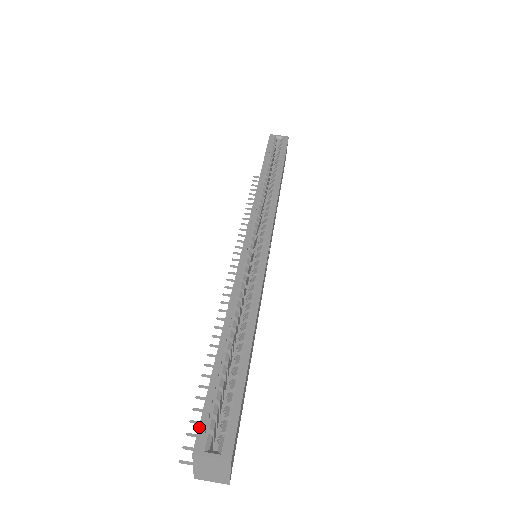
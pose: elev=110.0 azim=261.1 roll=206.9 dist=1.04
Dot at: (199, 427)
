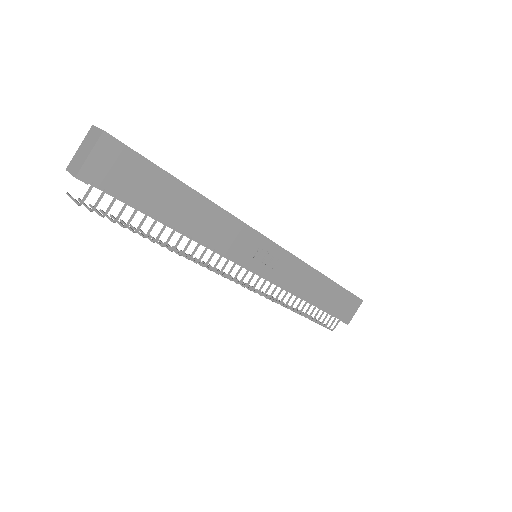
Dot at: occluded
